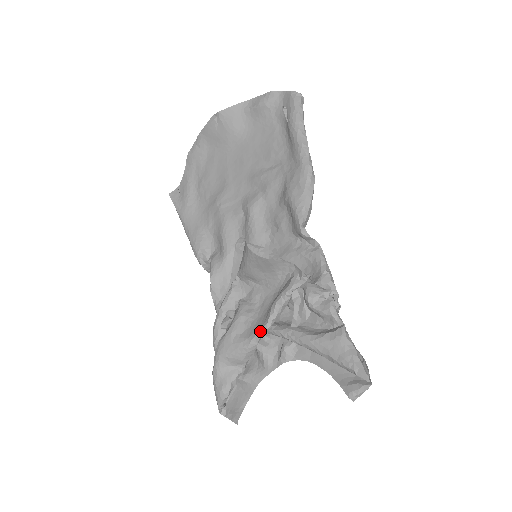
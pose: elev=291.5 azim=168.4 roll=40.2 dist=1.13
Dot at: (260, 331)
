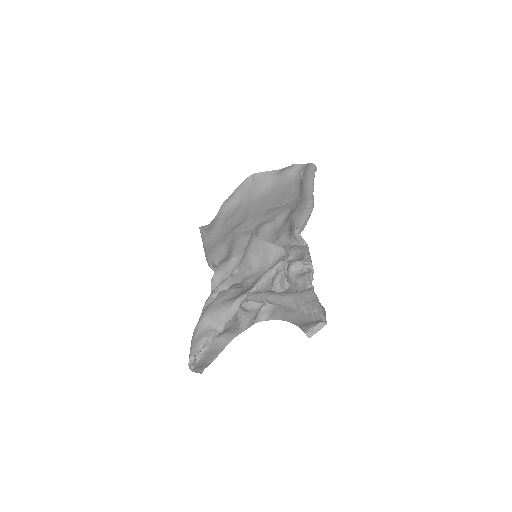
Dot at: (245, 293)
